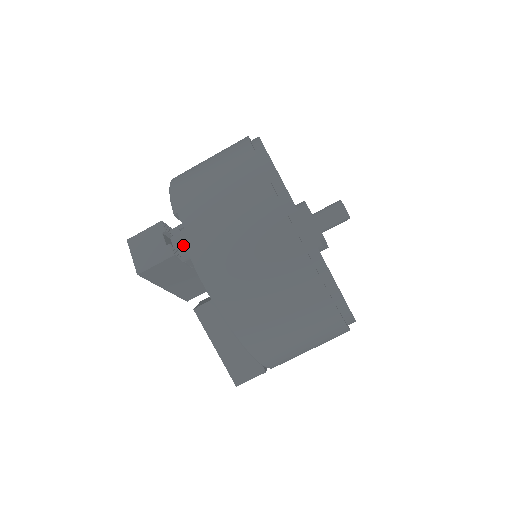
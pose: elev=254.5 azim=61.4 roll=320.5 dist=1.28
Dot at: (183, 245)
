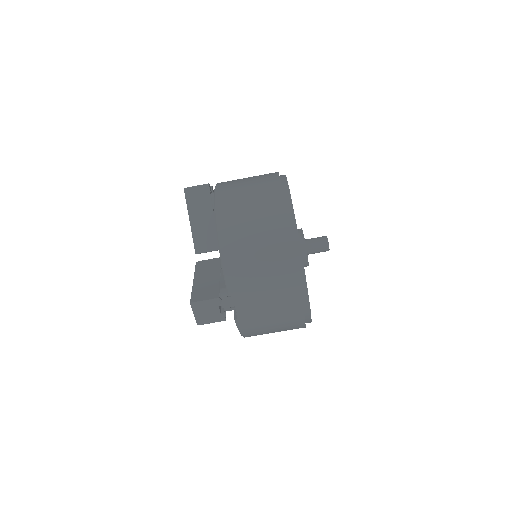
Dot at: (229, 307)
